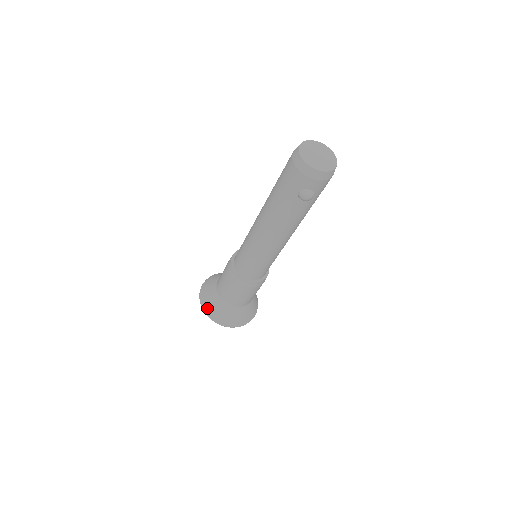
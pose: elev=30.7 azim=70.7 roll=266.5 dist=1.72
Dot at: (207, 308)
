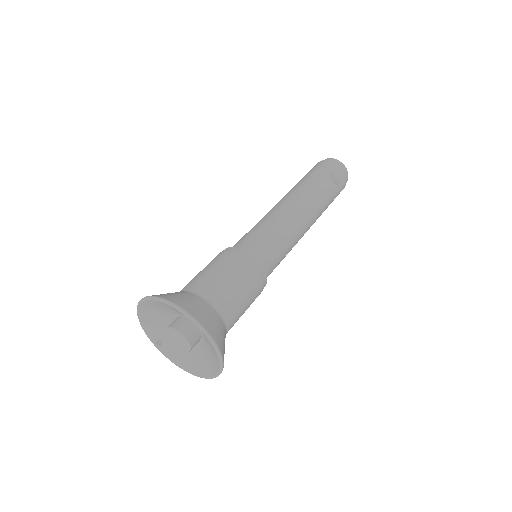
Dot at: (171, 297)
